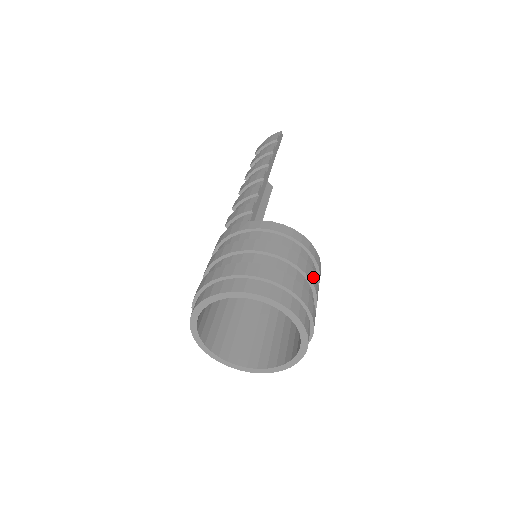
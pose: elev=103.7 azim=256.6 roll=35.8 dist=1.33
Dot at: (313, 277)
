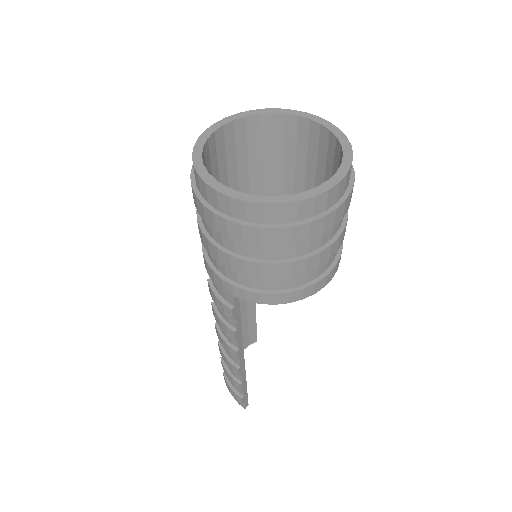
Dot at: occluded
